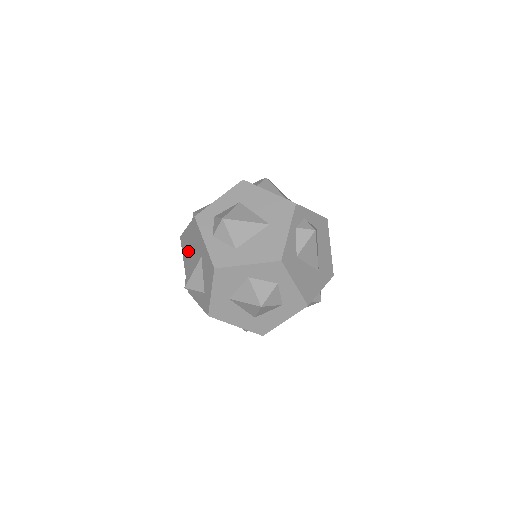
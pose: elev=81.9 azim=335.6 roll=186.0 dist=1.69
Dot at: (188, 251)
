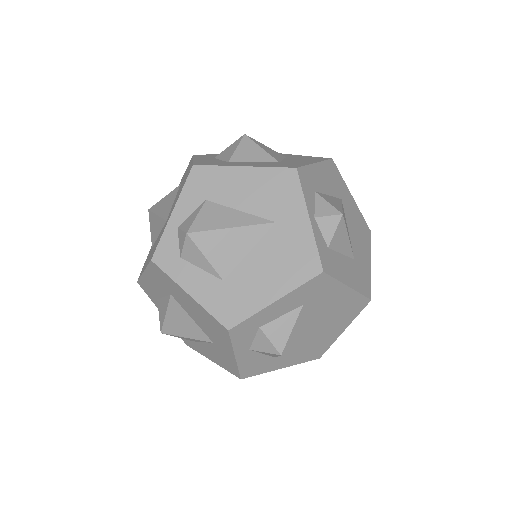
Dot at: (172, 295)
